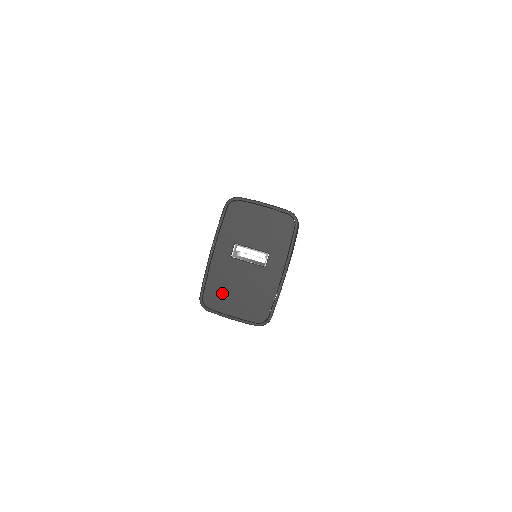
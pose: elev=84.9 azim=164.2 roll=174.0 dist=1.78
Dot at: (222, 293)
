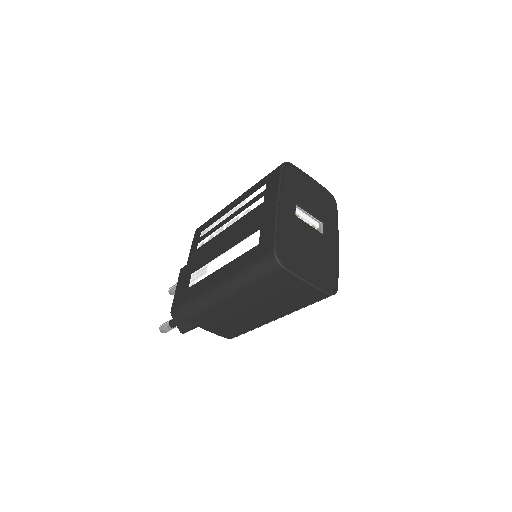
Dot at: (295, 251)
